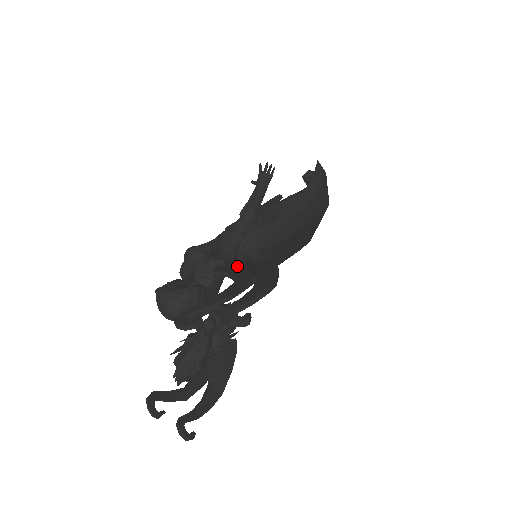
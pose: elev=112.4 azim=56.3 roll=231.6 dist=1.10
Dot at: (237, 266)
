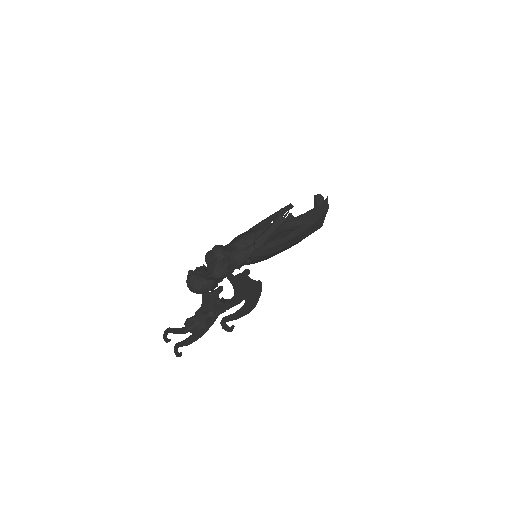
Dot at: (240, 278)
